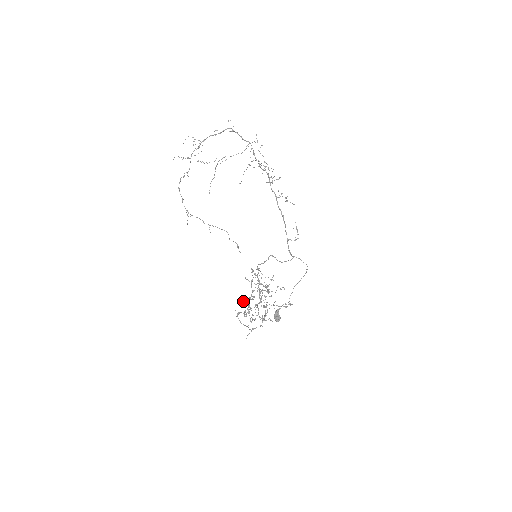
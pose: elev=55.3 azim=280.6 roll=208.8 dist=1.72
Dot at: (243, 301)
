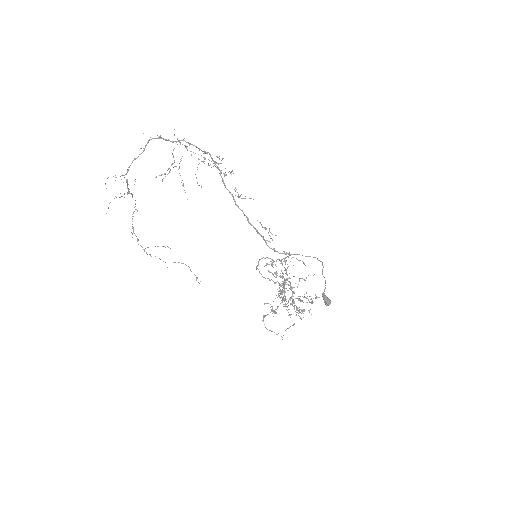
Dot at: (265, 303)
